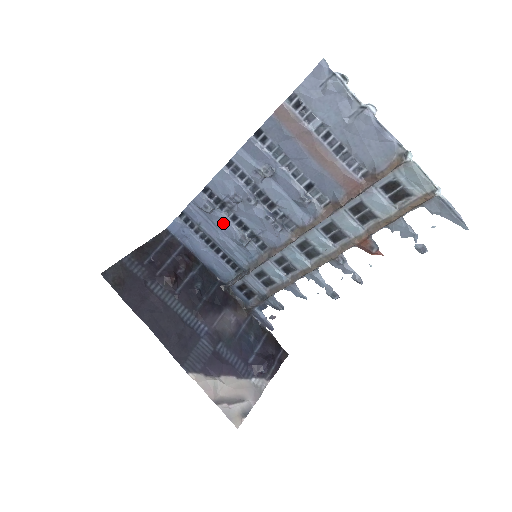
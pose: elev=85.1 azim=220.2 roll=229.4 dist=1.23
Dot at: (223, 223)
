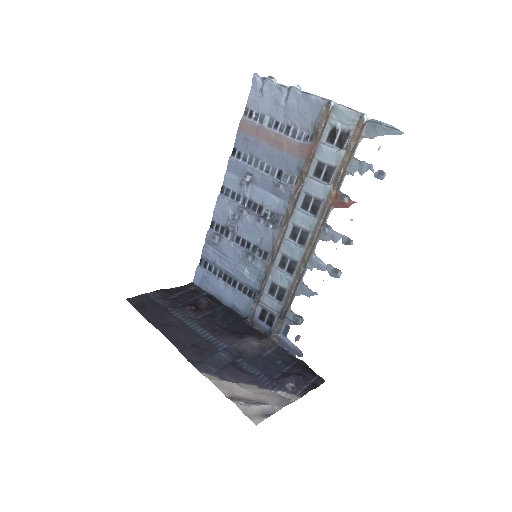
Dot at: (231, 250)
